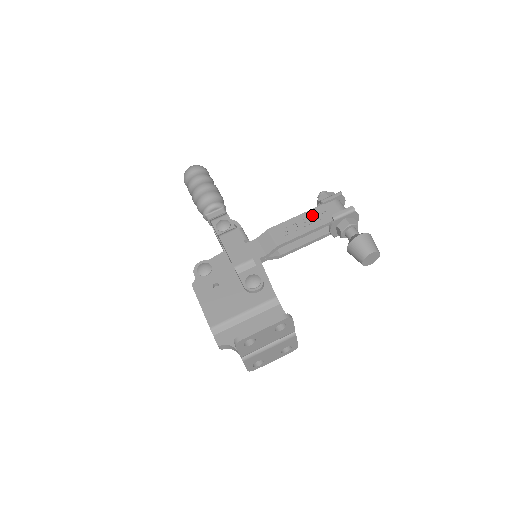
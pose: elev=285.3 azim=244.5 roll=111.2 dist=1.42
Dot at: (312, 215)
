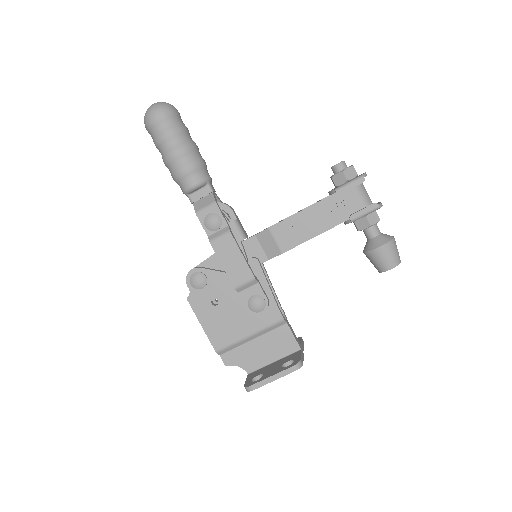
Dot at: (324, 209)
